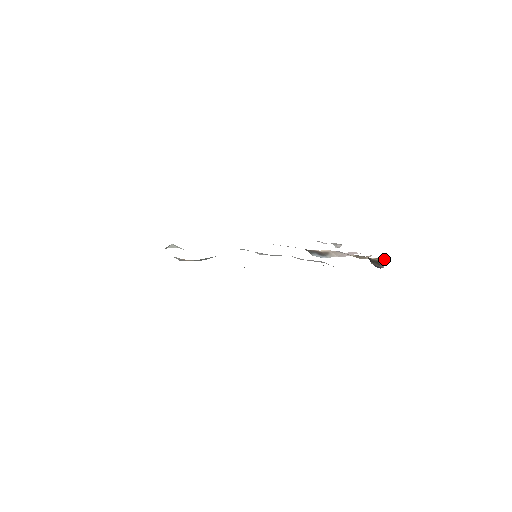
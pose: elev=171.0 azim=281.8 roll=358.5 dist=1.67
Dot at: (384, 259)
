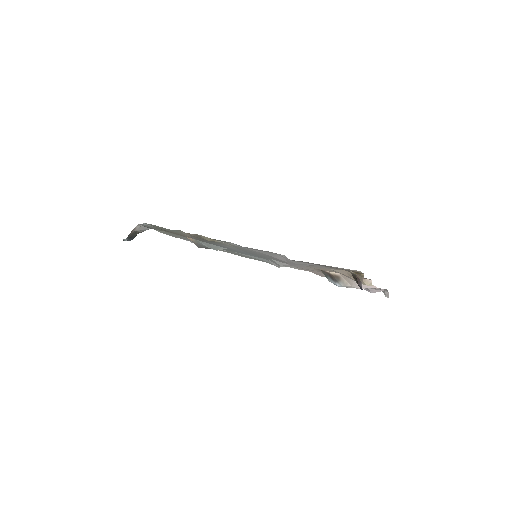
Dot at: (362, 274)
